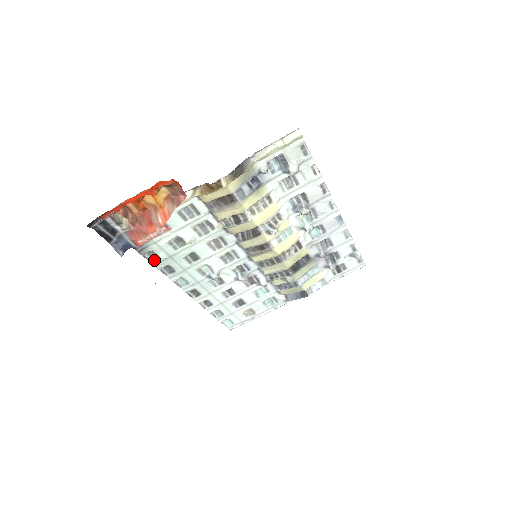
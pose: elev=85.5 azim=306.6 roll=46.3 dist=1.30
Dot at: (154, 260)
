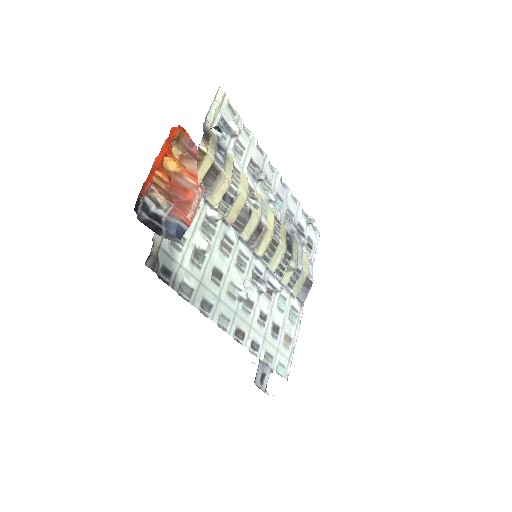
Dot at: (189, 296)
